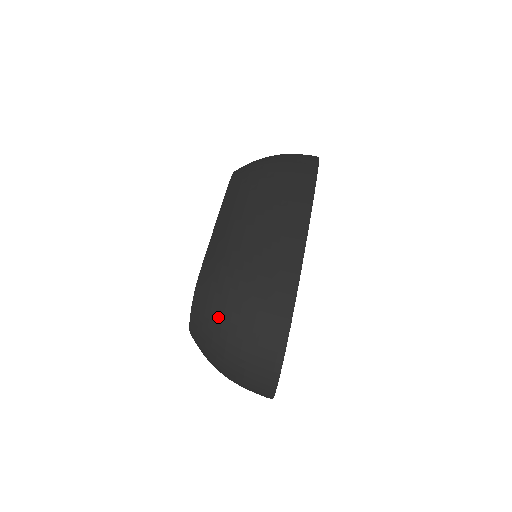
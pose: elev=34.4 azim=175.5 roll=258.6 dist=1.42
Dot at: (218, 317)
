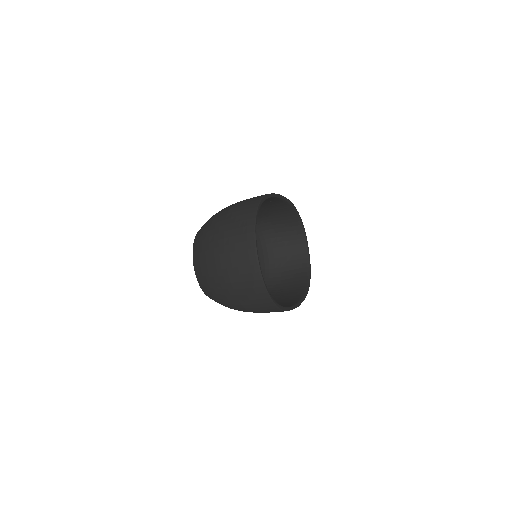
Dot at: (209, 223)
